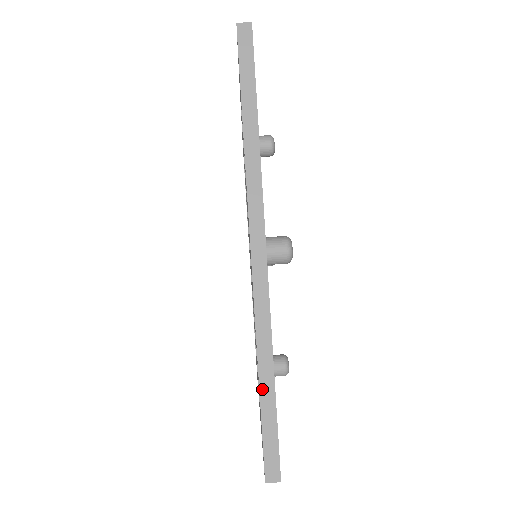
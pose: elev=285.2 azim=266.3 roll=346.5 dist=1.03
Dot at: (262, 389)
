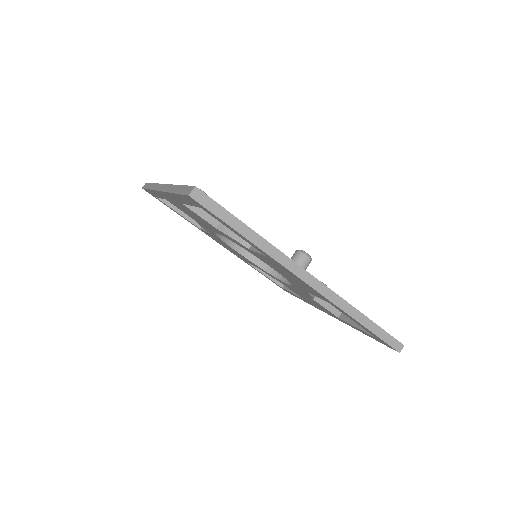
Dot at: (367, 326)
